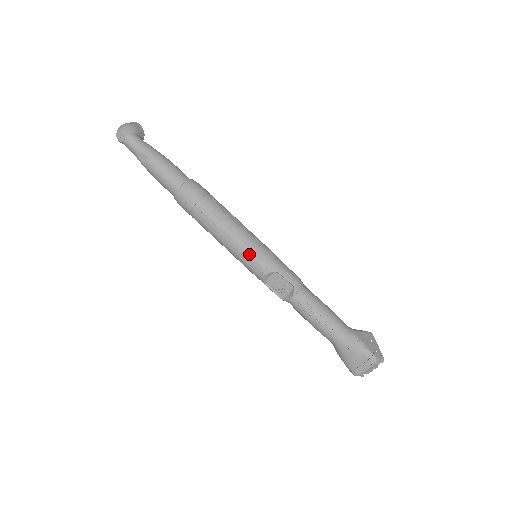
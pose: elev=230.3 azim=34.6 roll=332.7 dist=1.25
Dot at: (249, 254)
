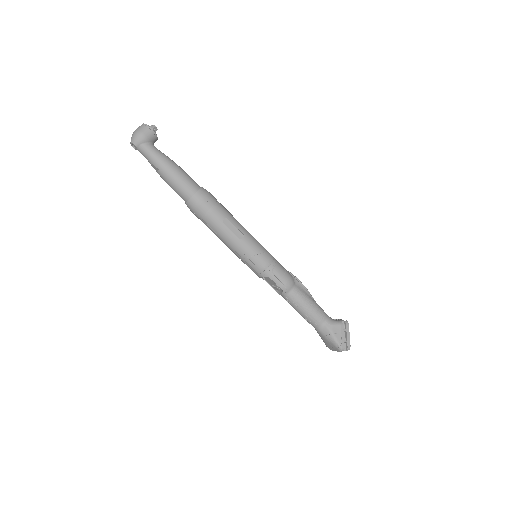
Dot at: (246, 261)
